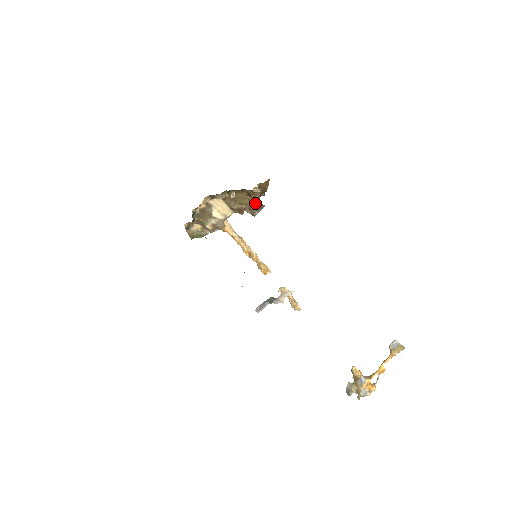
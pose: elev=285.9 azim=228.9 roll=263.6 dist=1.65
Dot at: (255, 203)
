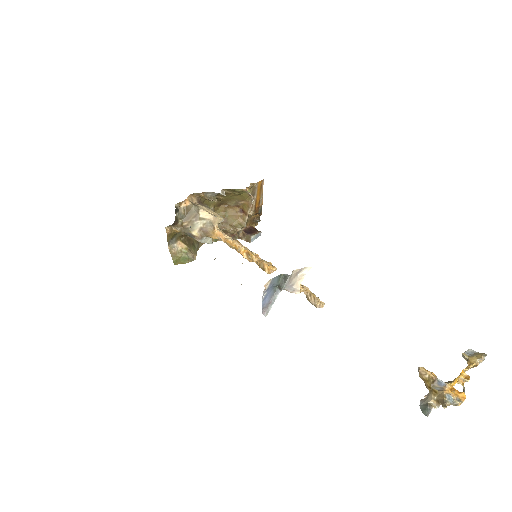
Dot at: (250, 229)
